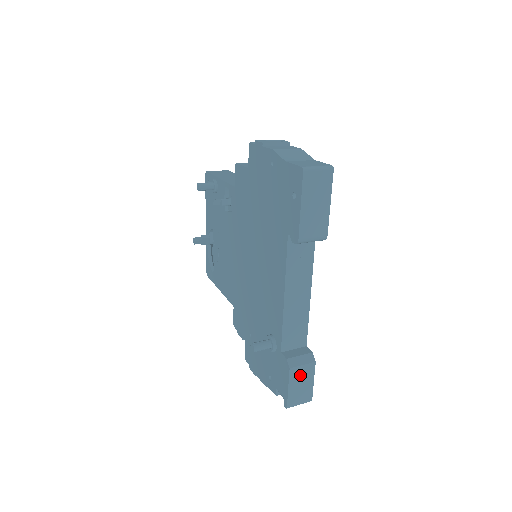
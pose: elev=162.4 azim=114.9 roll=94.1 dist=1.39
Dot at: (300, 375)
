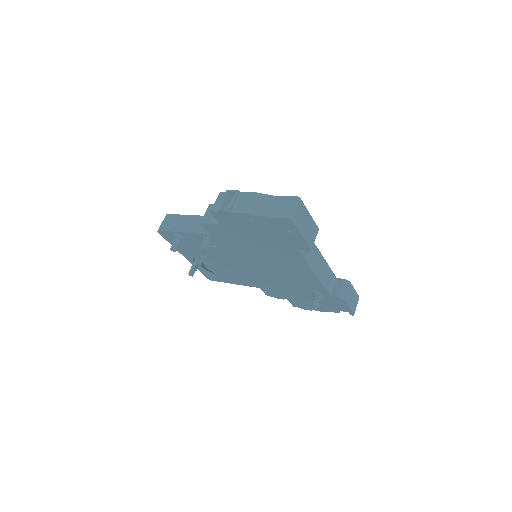
Dot at: (349, 296)
